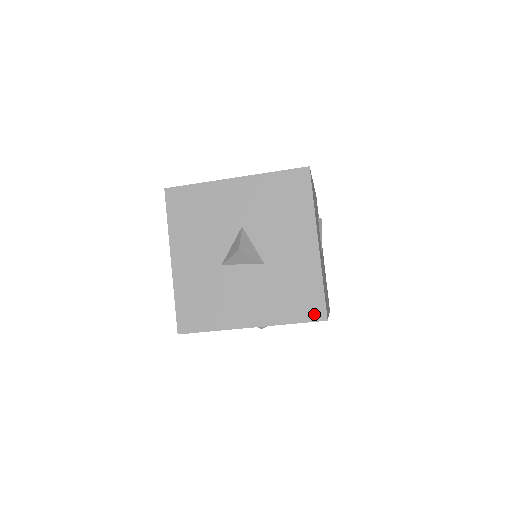
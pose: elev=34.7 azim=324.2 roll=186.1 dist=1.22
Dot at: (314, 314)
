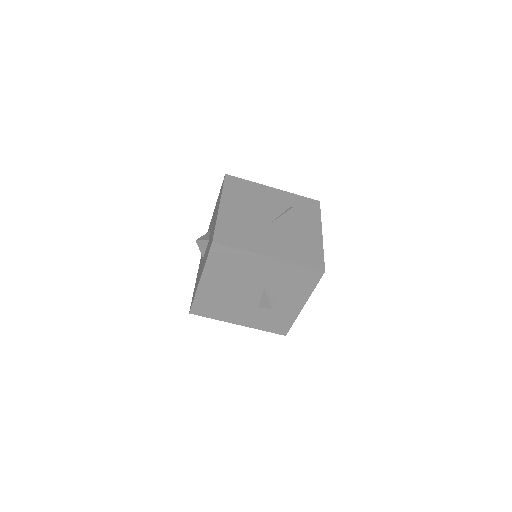
Dot at: occluded
